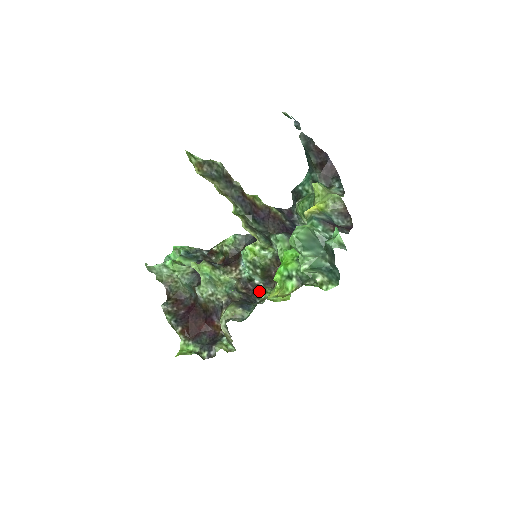
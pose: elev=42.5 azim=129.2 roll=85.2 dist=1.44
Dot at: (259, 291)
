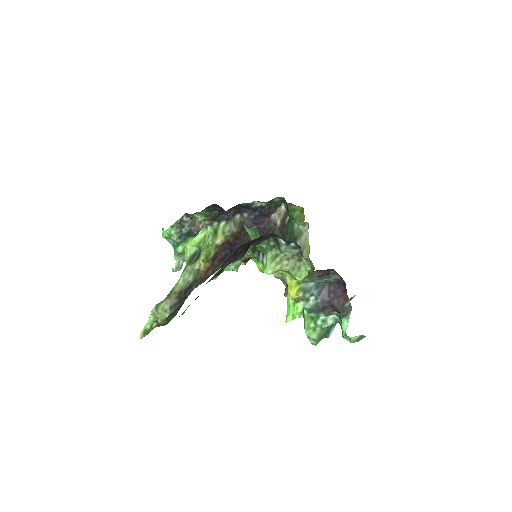
Dot at: occluded
